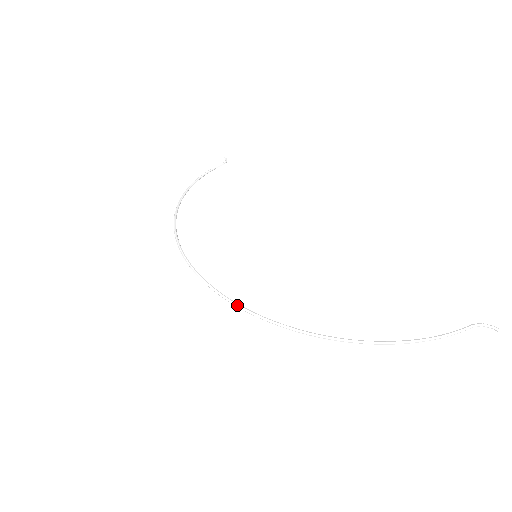
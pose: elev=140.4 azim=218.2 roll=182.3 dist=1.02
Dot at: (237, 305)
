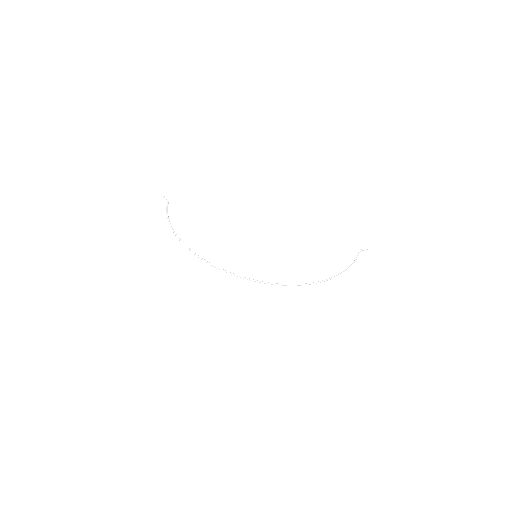
Dot at: (278, 284)
